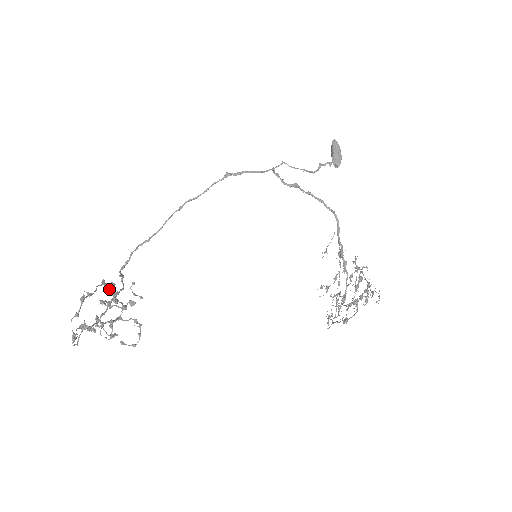
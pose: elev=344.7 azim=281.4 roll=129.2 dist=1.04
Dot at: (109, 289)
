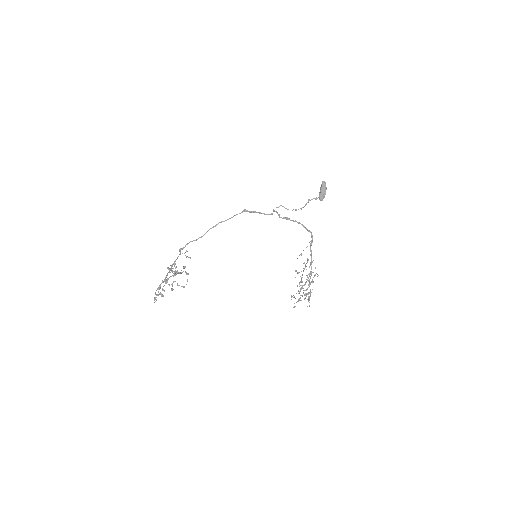
Dot at: occluded
